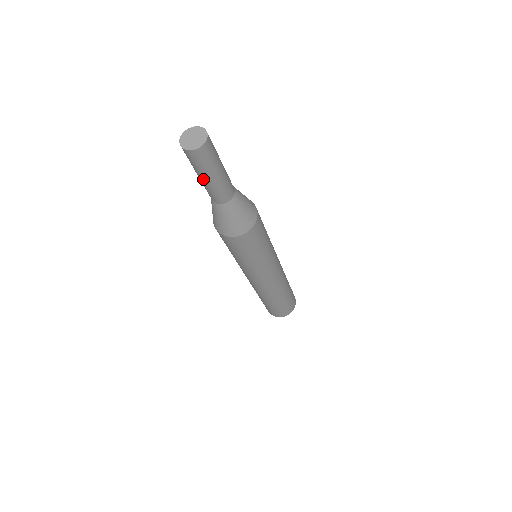
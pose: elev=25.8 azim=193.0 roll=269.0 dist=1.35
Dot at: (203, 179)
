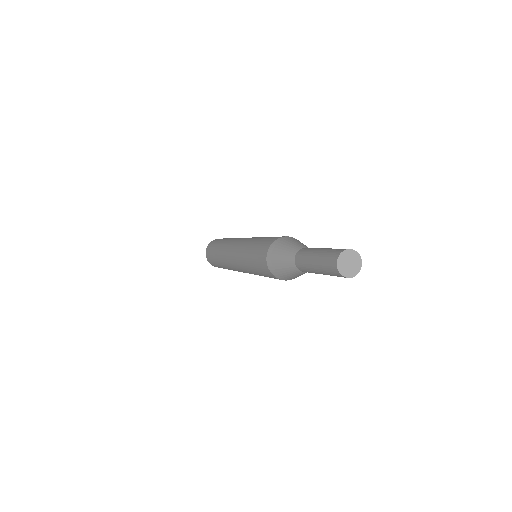
Dot at: occluded
